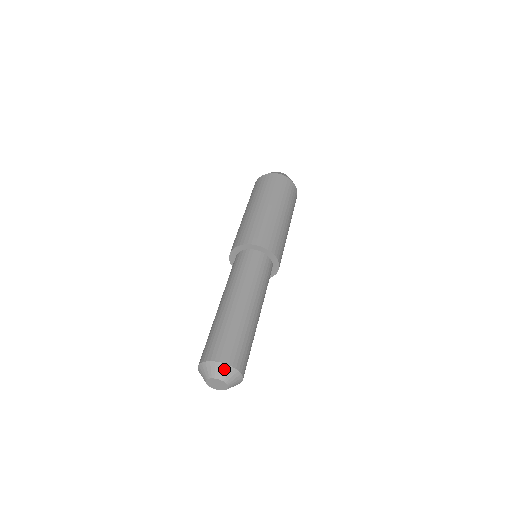
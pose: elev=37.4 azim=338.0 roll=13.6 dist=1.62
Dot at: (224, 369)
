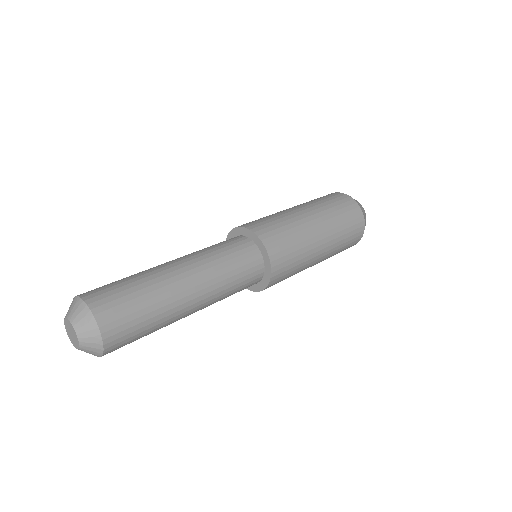
Dot at: (91, 327)
